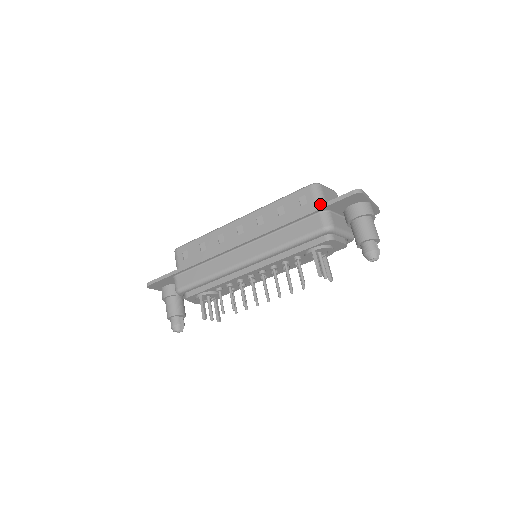
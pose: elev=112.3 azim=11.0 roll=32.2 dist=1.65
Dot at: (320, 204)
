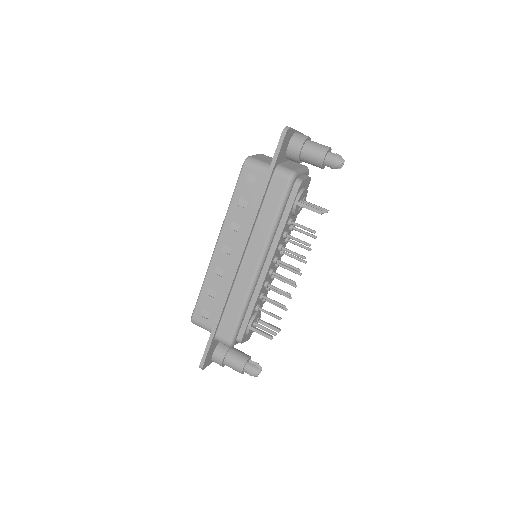
Dot at: (266, 168)
